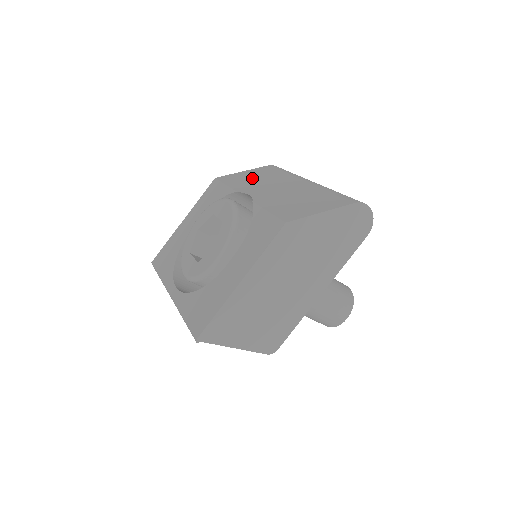
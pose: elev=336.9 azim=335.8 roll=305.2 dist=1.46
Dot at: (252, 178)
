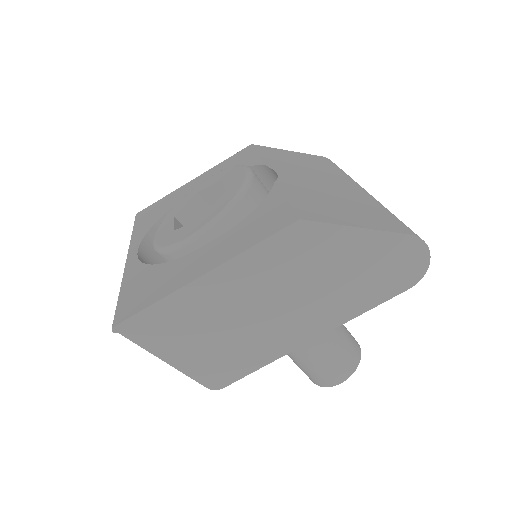
Dot at: (294, 160)
